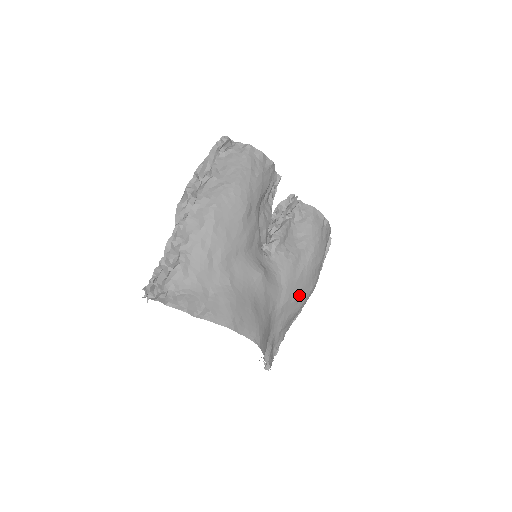
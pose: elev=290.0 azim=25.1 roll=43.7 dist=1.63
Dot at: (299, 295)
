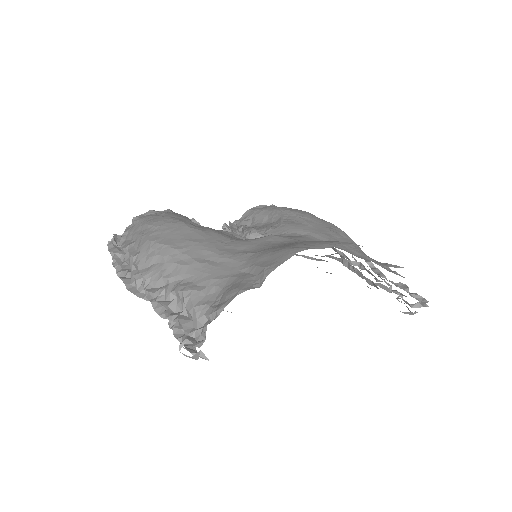
Dot at: (332, 231)
